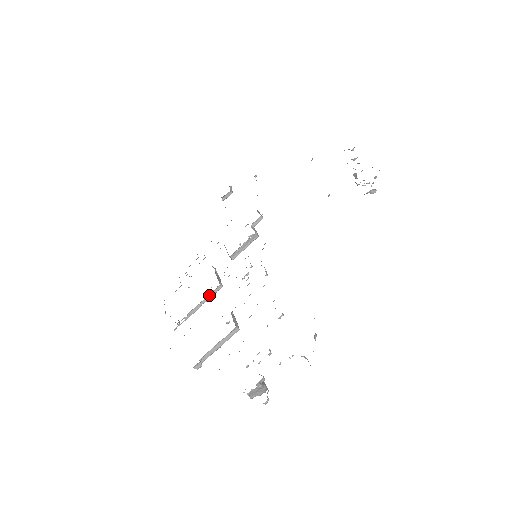
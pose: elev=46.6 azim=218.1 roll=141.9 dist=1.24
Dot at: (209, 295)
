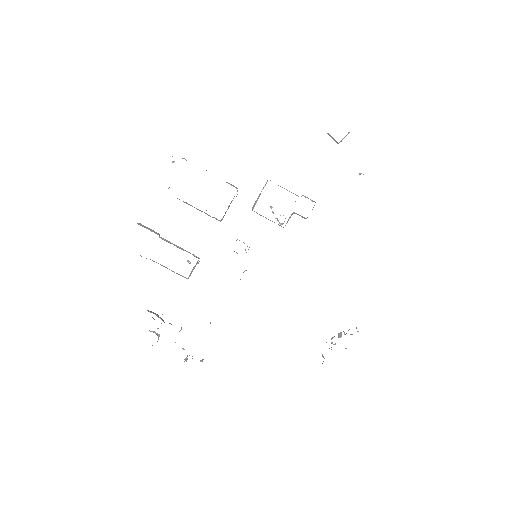
Dot at: (207, 214)
